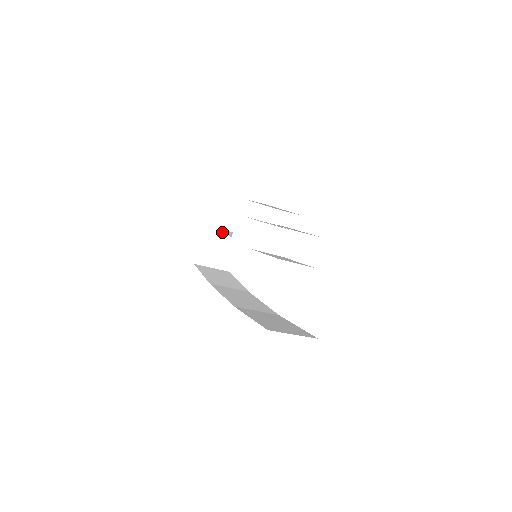
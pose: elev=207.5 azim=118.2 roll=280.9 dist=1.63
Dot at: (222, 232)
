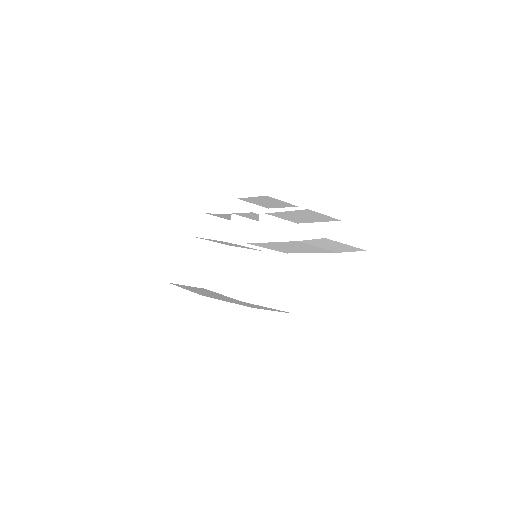
Dot at: (196, 245)
